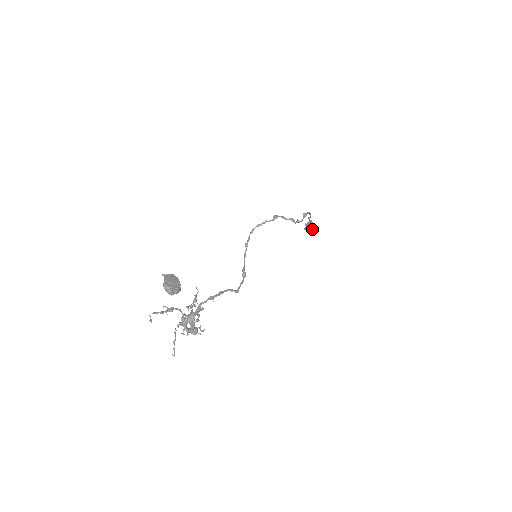
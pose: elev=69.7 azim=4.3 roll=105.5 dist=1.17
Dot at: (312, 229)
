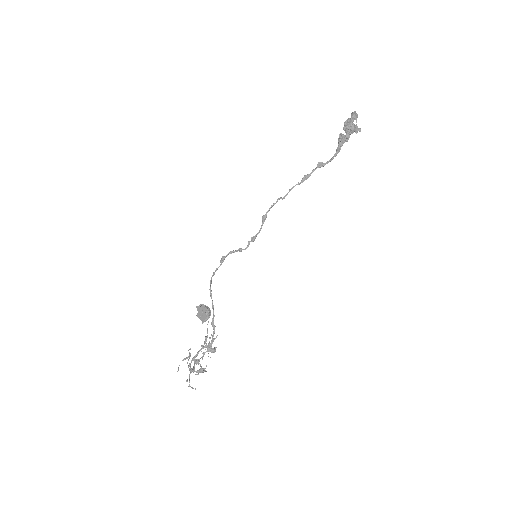
Dot at: (336, 150)
